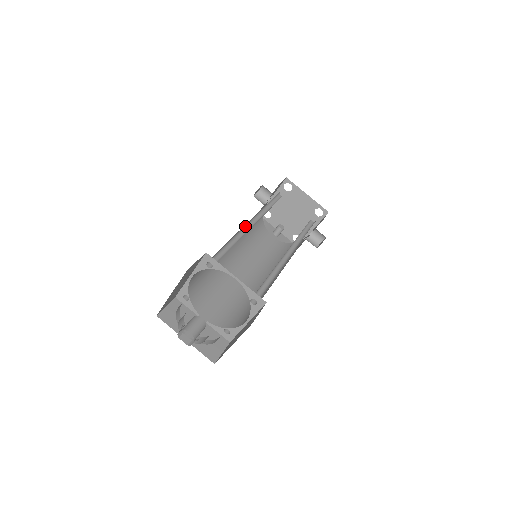
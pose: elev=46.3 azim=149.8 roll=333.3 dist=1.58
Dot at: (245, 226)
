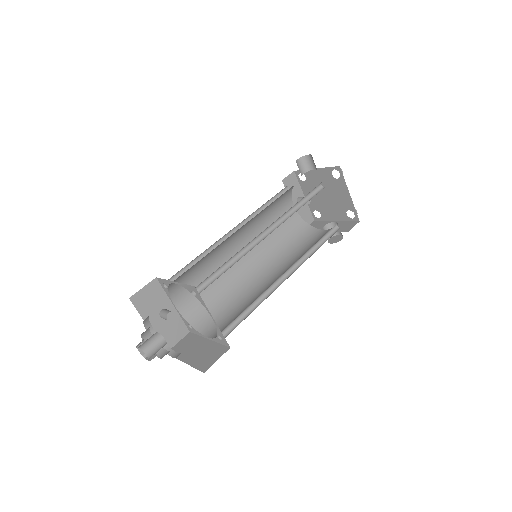
Dot at: occluded
